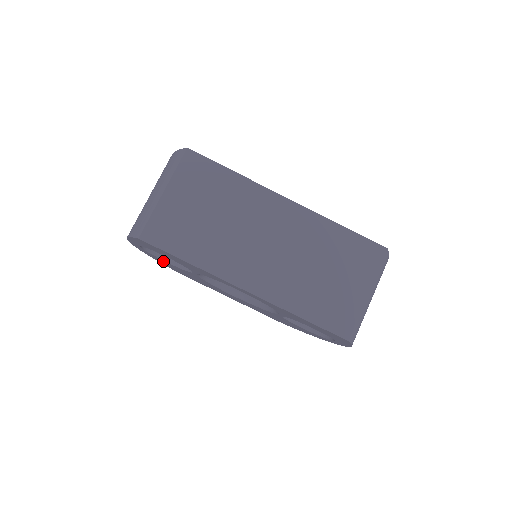
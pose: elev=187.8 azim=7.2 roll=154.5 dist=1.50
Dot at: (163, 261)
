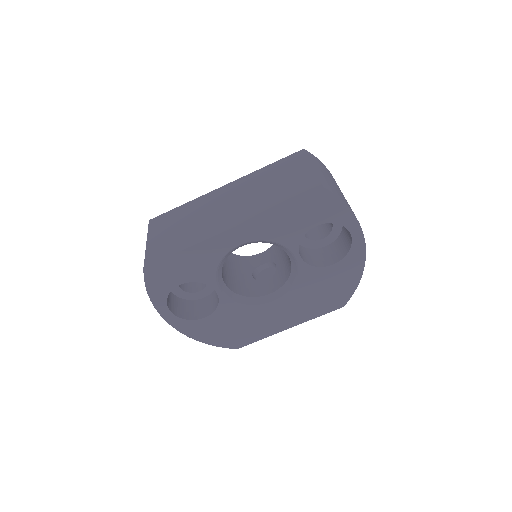
Dot at: (203, 325)
